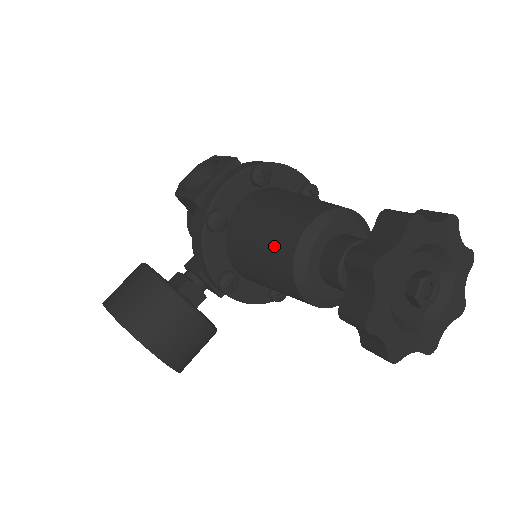
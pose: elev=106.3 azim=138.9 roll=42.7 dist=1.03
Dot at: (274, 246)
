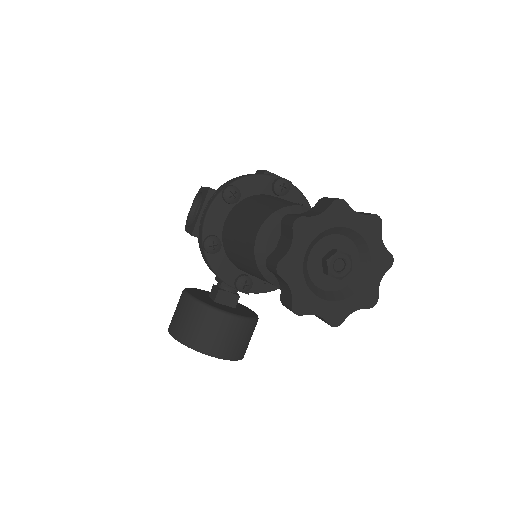
Dot at: (246, 256)
